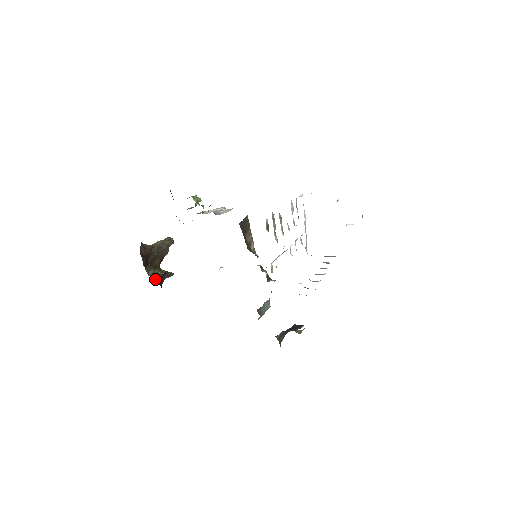
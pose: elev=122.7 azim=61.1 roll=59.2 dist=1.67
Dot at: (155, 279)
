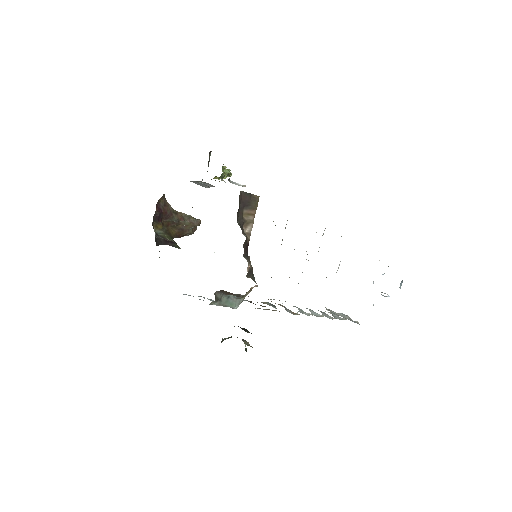
Dot at: (157, 236)
